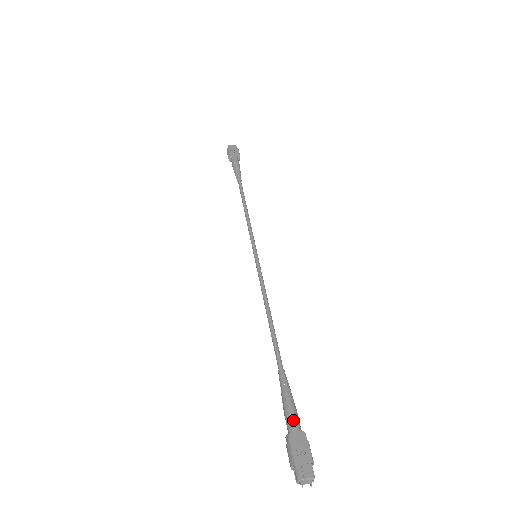
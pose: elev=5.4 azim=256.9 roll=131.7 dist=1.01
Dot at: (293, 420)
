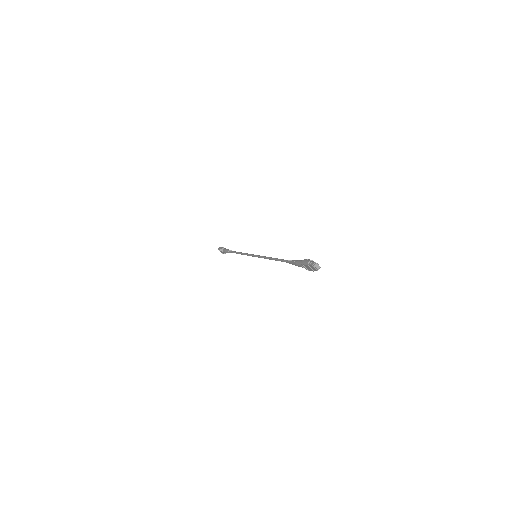
Dot at: occluded
